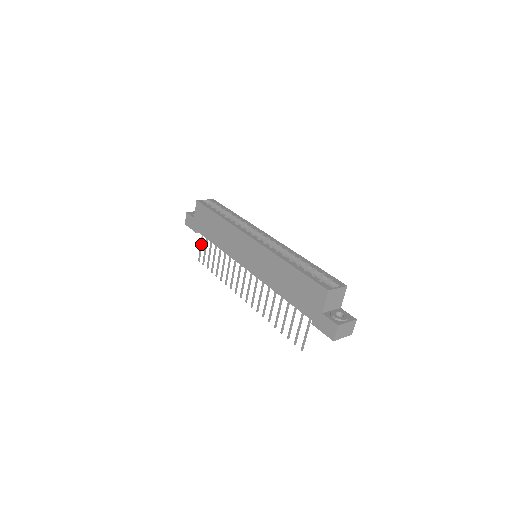
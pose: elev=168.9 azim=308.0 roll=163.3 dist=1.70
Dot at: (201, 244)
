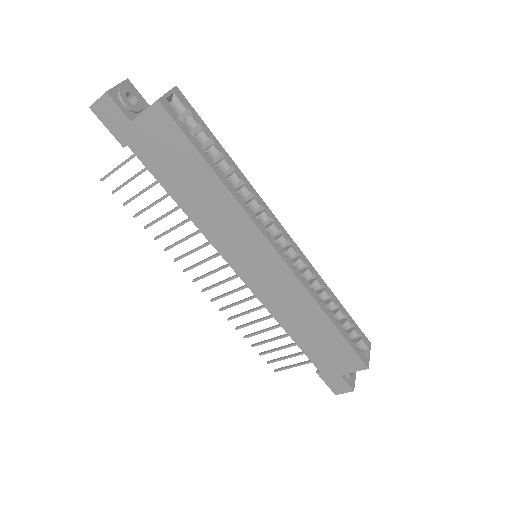
Dot at: (124, 164)
